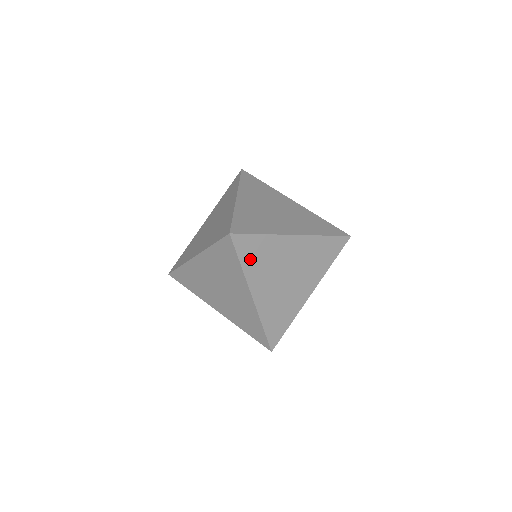
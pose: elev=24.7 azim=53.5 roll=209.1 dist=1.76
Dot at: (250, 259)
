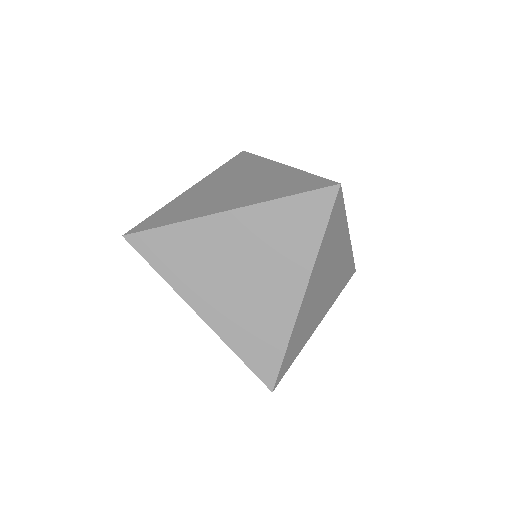
Dot at: (168, 262)
